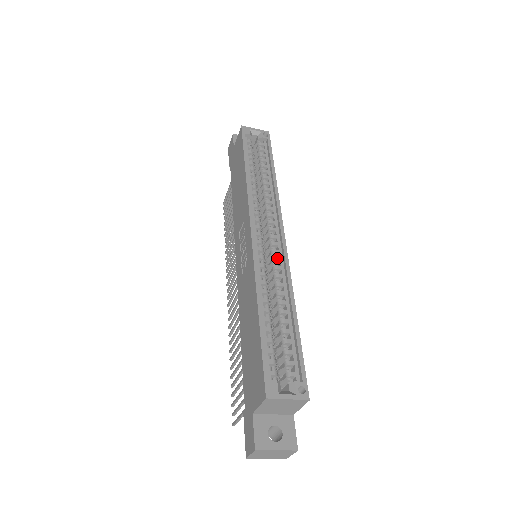
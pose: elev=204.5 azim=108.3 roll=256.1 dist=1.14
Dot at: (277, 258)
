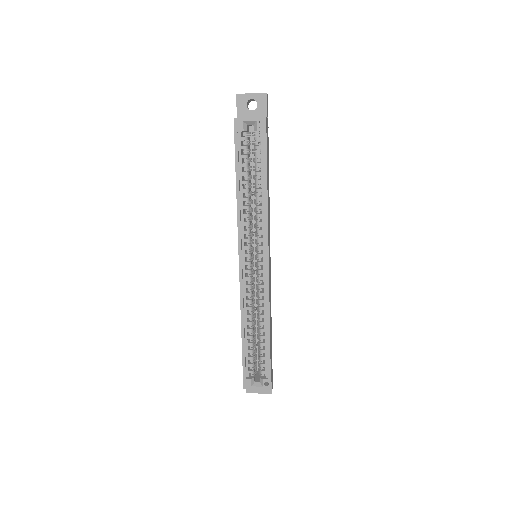
Dot at: (261, 286)
